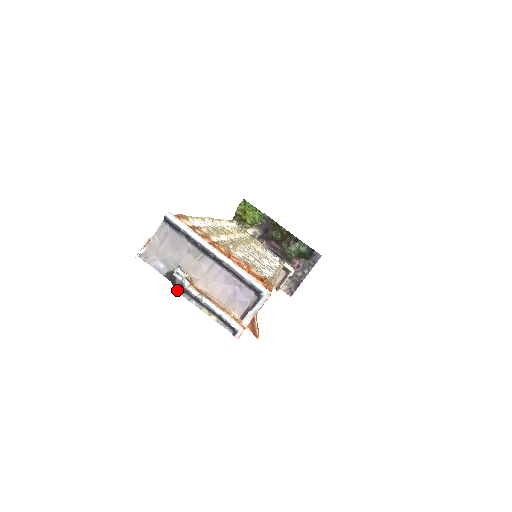
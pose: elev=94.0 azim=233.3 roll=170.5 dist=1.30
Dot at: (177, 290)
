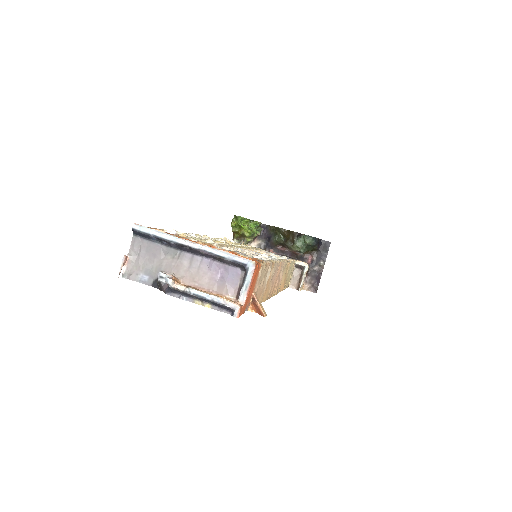
Dot at: (165, 293)
